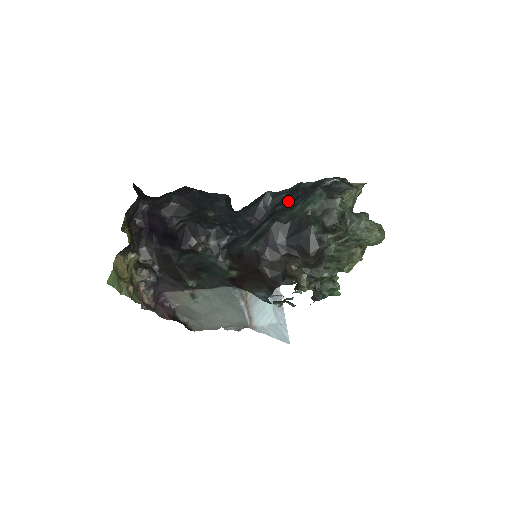
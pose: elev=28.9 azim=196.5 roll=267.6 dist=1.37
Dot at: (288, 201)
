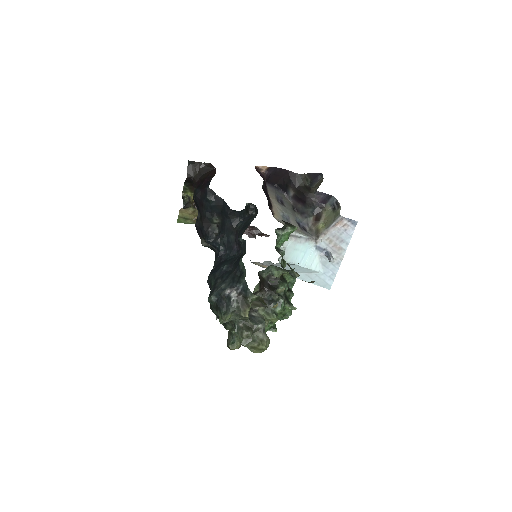
Dot at: (233, 266)
